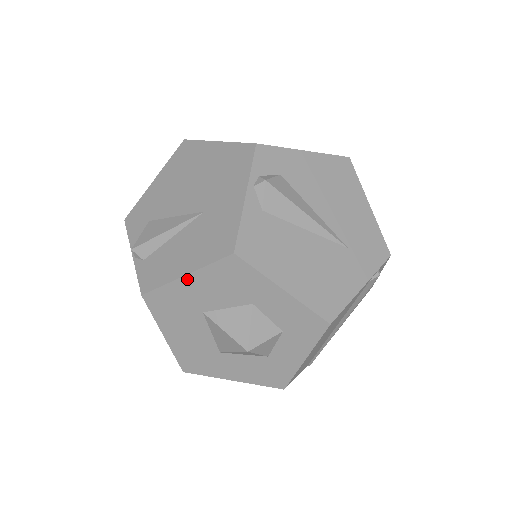
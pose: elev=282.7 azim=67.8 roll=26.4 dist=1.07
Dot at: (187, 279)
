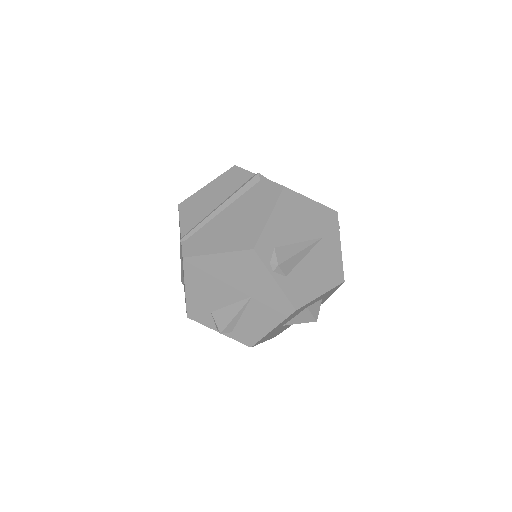
Dot at: (274, 329)
